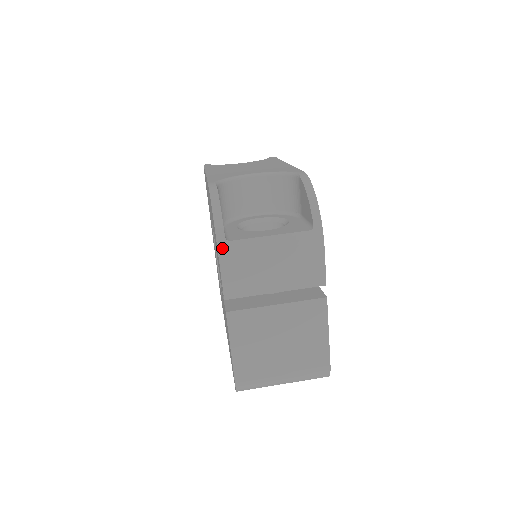
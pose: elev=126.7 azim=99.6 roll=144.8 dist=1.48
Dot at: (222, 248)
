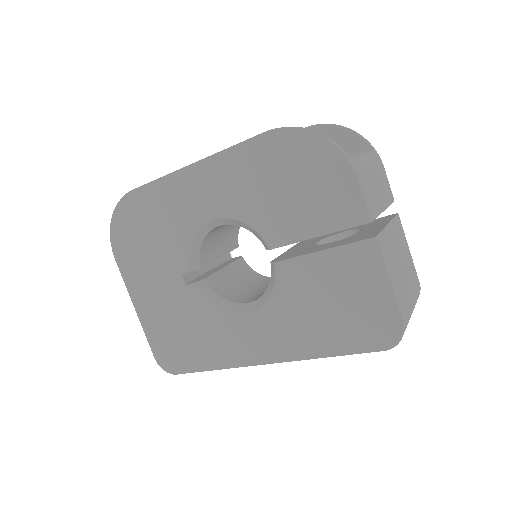
Dot at: (352, 164)
